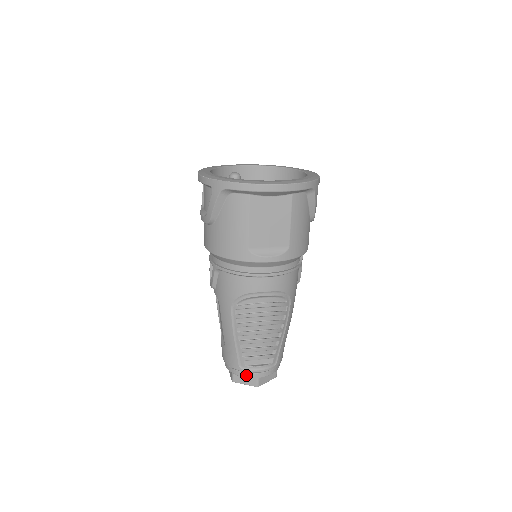
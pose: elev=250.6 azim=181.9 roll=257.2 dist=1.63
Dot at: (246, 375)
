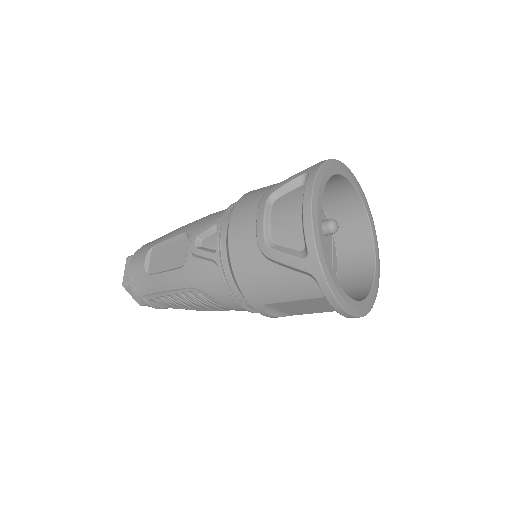
Dot at: (141, 301)
